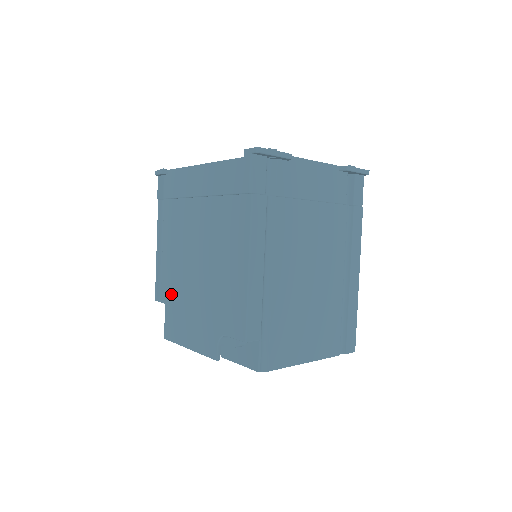
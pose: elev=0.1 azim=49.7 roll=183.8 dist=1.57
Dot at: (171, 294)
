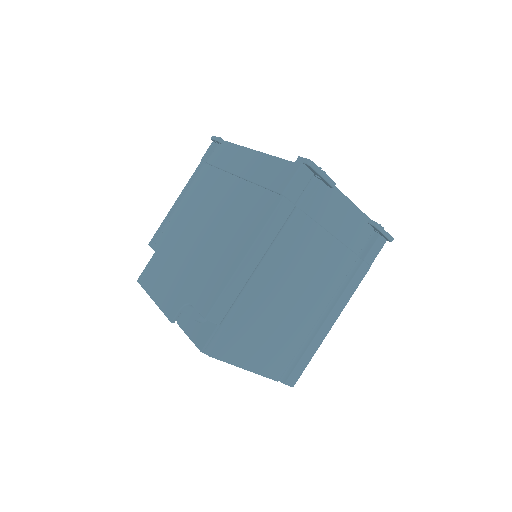
Dot at: (165, 246)
